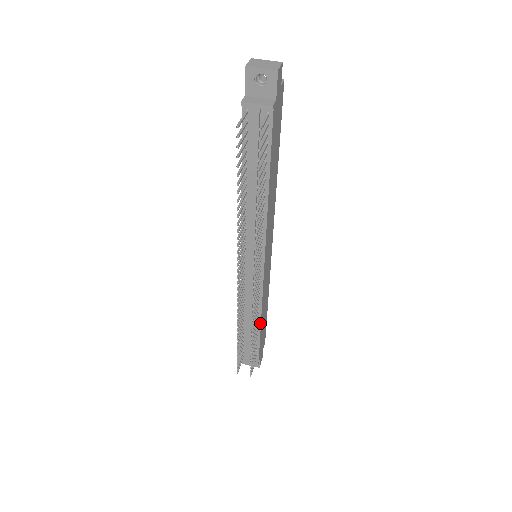
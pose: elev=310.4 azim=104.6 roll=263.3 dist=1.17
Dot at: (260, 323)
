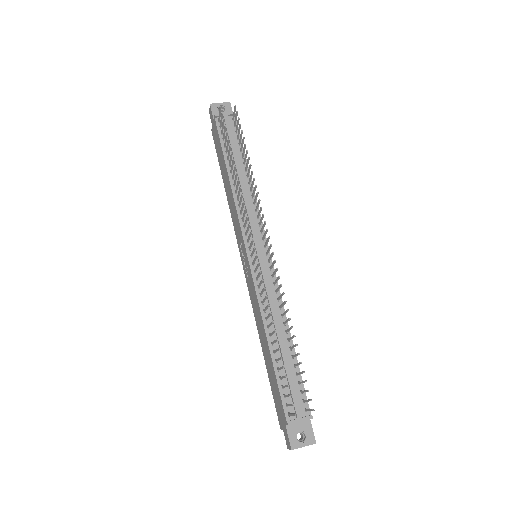
Dot at: (290, 334)
